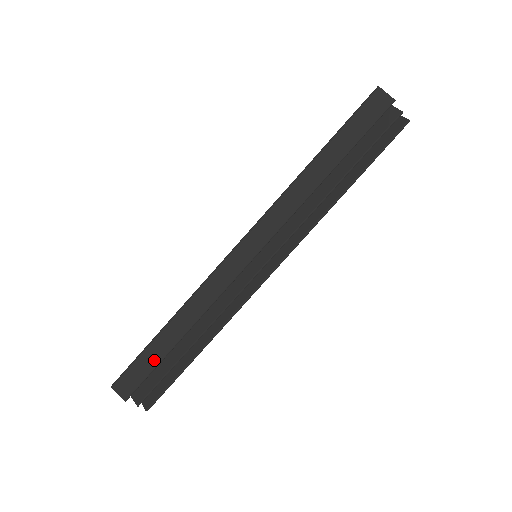
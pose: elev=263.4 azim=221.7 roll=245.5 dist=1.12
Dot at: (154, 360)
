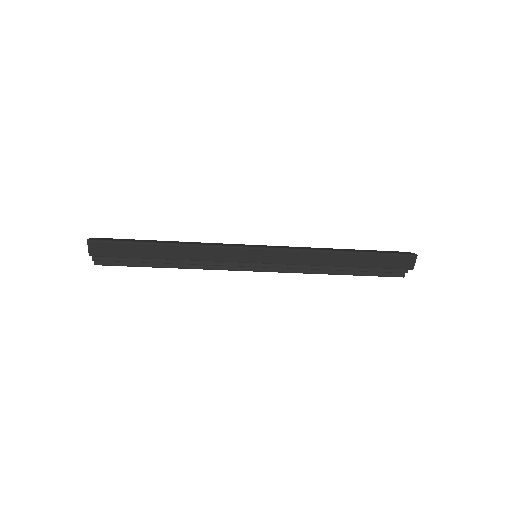
Dot at: (134, 254)
